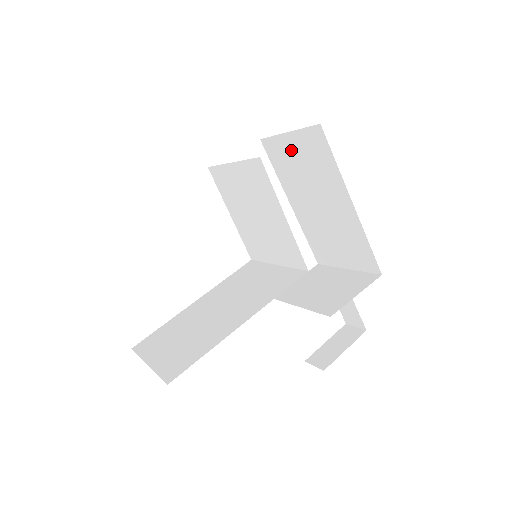
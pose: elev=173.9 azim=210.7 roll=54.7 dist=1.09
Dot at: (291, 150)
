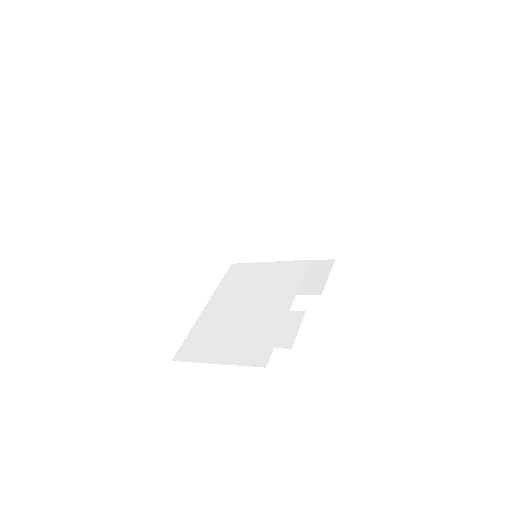
Dot at: (263, 165)
